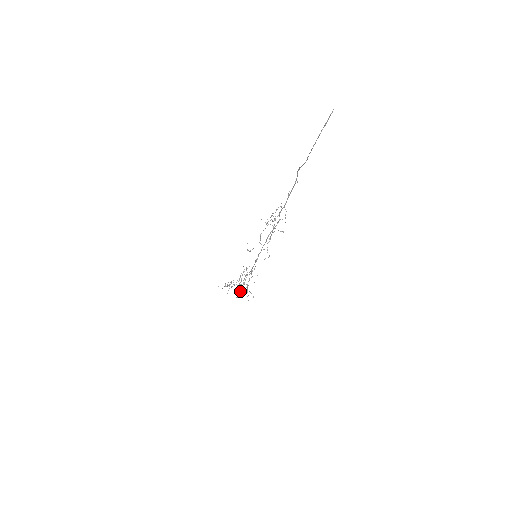
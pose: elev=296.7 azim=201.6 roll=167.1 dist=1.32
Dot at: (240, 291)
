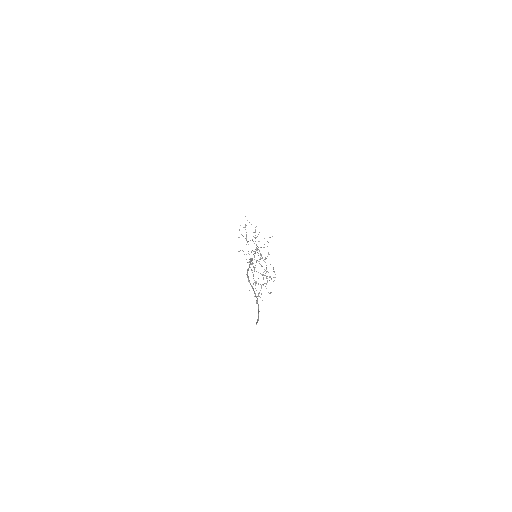
Dot at: occluded
